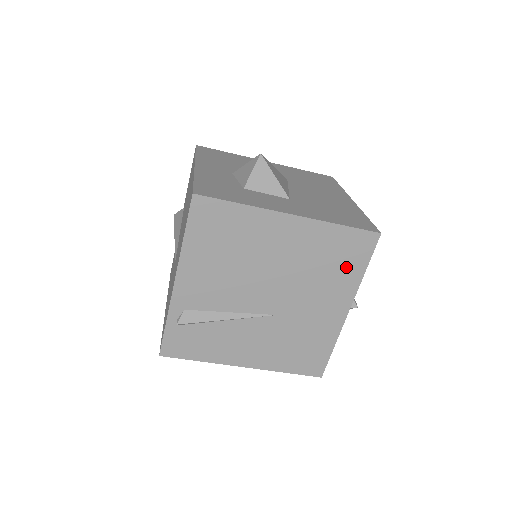
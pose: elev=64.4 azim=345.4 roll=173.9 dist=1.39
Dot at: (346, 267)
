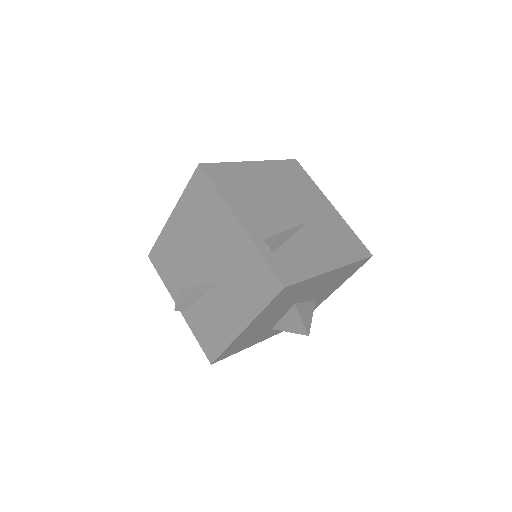
Dot at: (303, 181)
